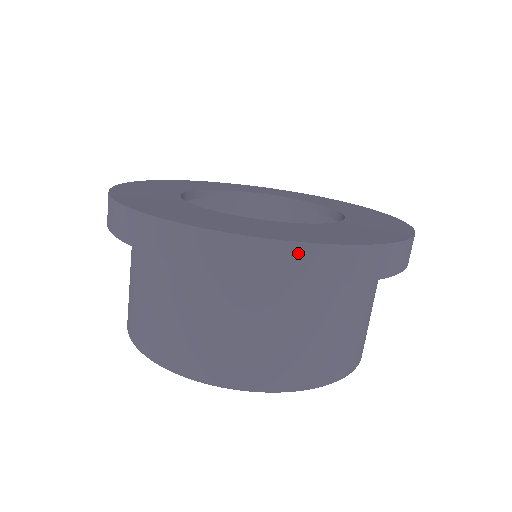
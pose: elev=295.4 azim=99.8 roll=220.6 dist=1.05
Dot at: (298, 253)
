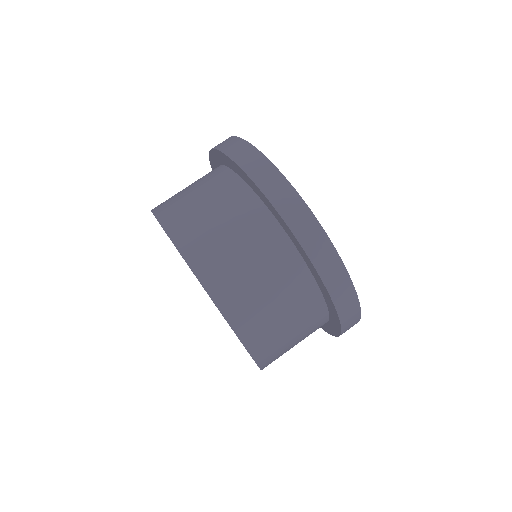
Dot at: (256, 157)
